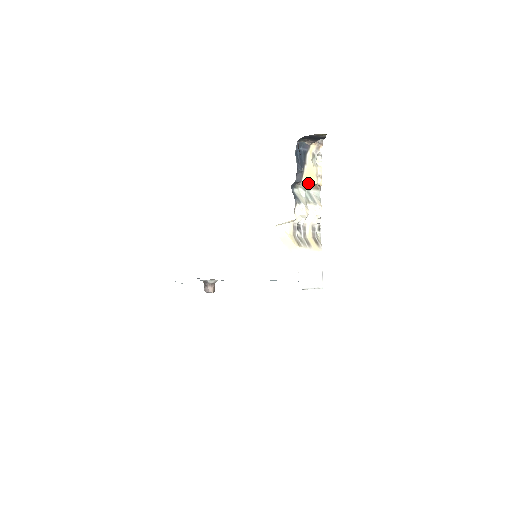
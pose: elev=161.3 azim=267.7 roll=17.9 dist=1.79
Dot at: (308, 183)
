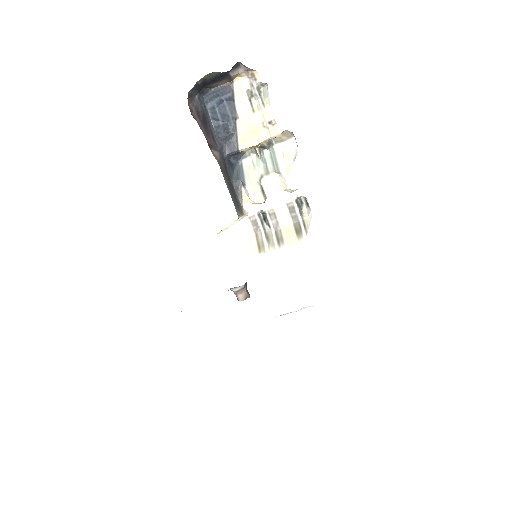
Dot at: (252, 146)
